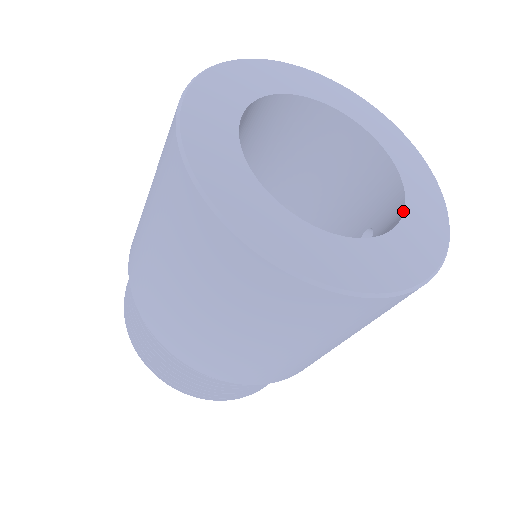
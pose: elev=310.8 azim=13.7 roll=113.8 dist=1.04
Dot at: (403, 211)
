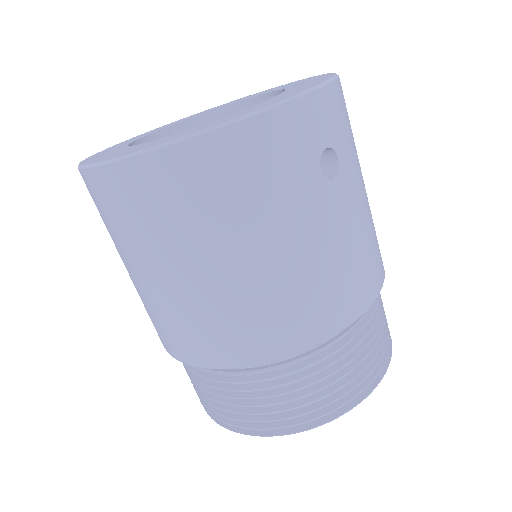
Dot at: occluded
